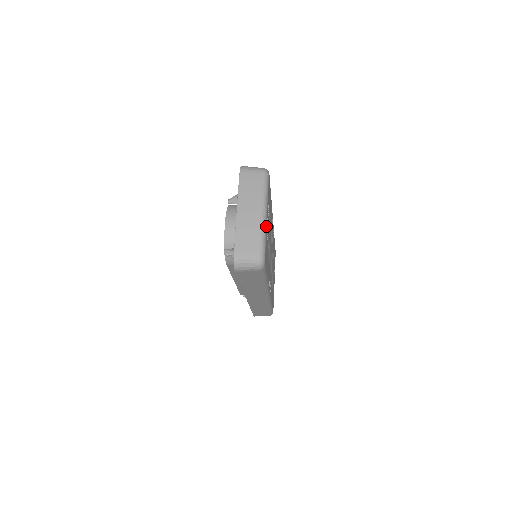
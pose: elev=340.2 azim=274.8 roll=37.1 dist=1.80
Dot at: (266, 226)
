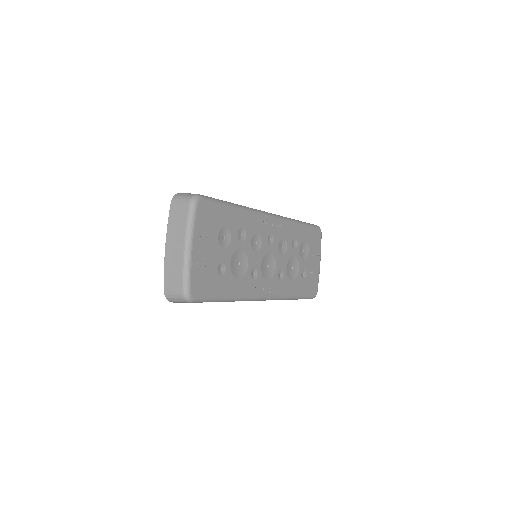
Dot at: (191, 260)
